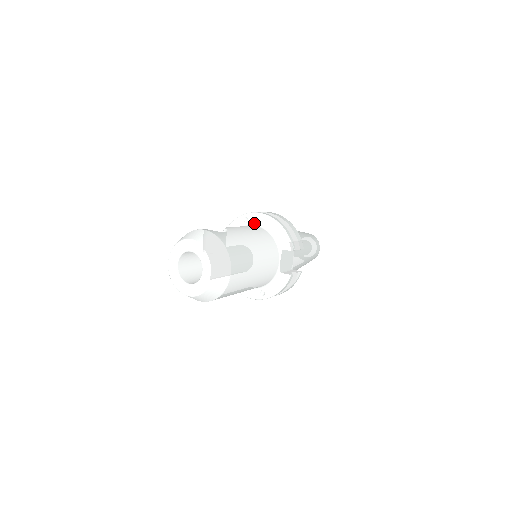
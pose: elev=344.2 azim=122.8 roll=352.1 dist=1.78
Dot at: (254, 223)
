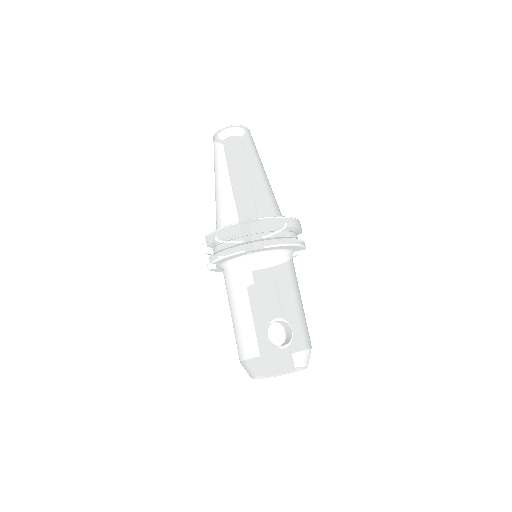
Dot at: (261, 252)
